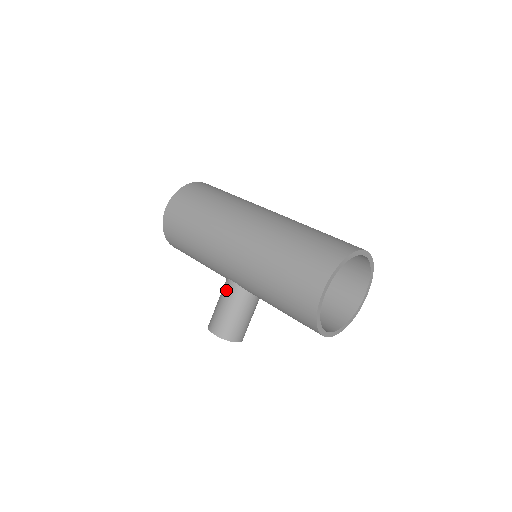
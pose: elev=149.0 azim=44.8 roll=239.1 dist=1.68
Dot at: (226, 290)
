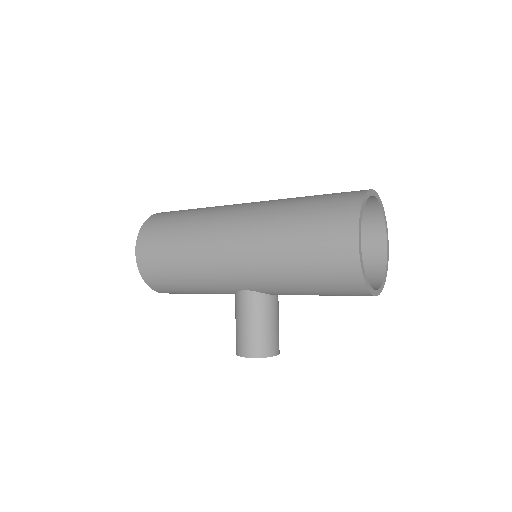
Dot at: (241, 303)
